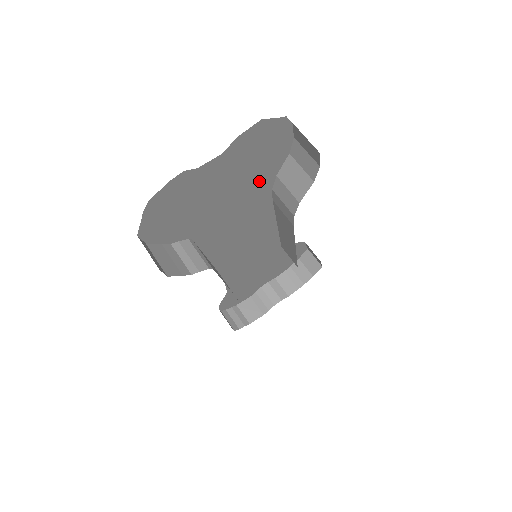
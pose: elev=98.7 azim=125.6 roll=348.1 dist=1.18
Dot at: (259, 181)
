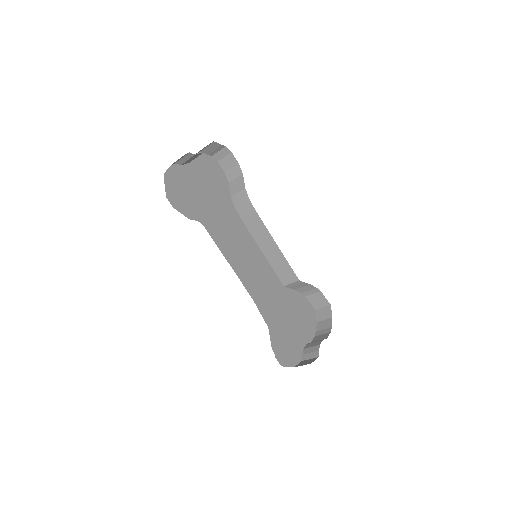
Dot at: (222, 196)
